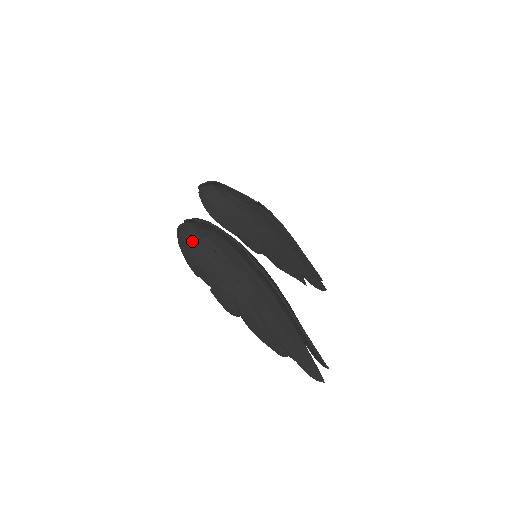
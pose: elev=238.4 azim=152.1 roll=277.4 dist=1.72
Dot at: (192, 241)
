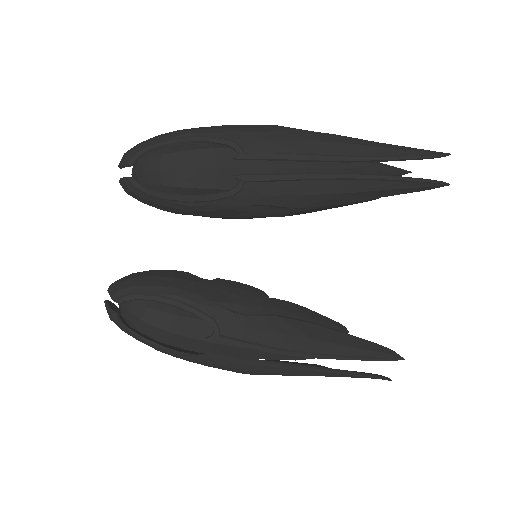
Dot at: (125, 332)
